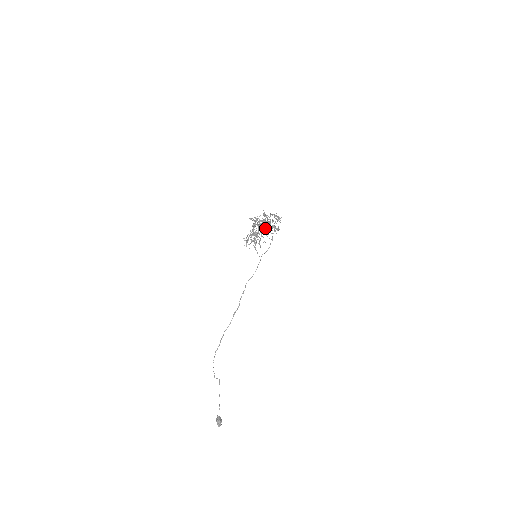
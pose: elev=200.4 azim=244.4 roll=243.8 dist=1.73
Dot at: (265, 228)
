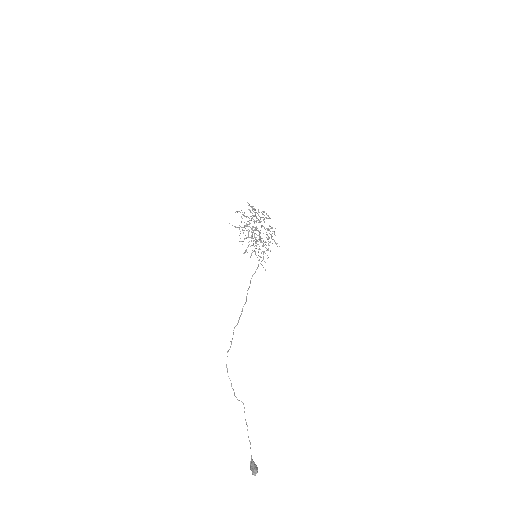
Dot at: (262, 238)
